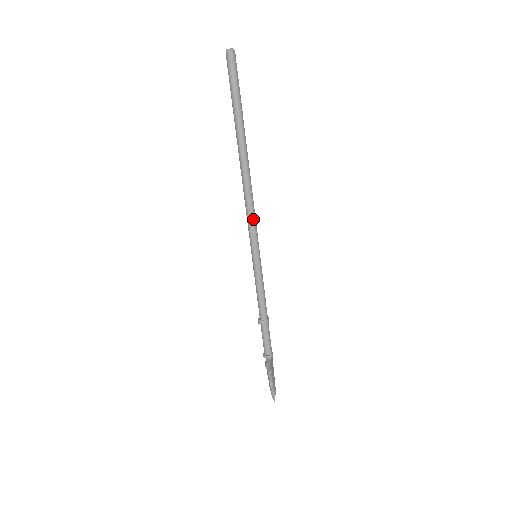
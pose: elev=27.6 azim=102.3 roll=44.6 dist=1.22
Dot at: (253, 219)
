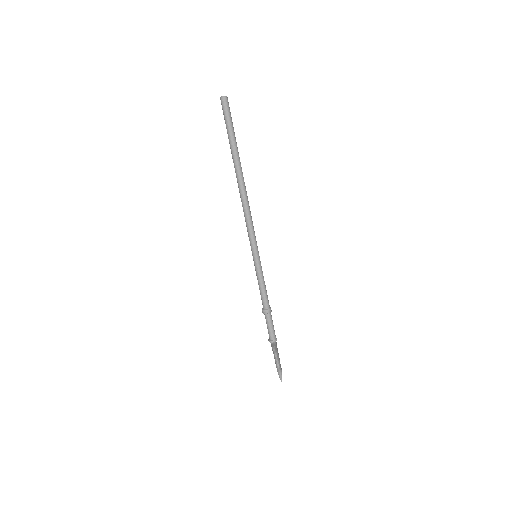
Dot at: (251, 225)
